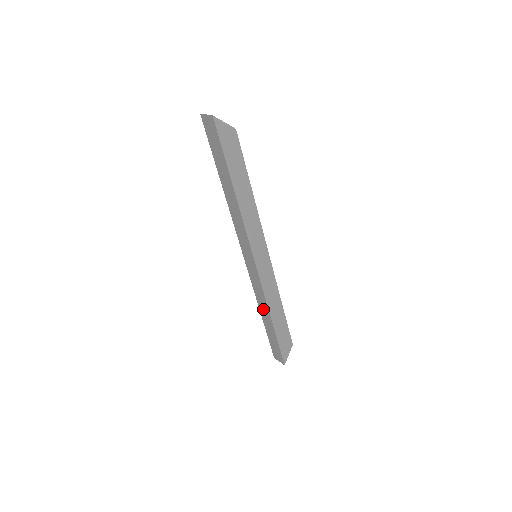
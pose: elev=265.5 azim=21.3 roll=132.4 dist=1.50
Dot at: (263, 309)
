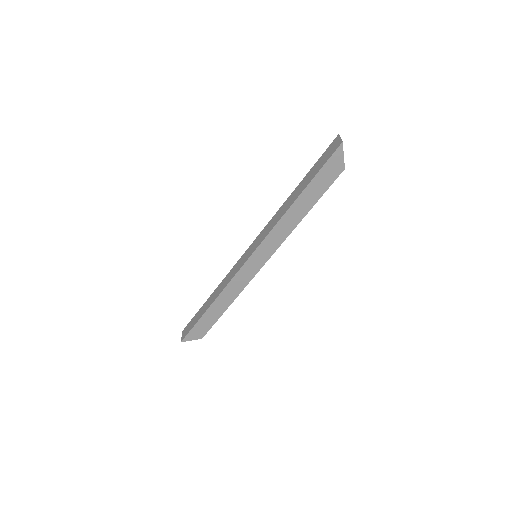
Dot at: (217, 292)
